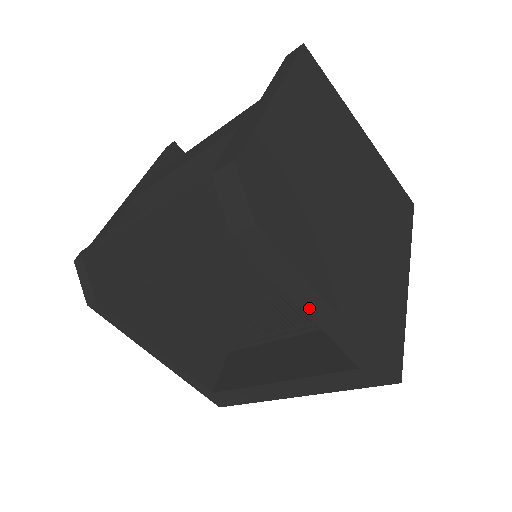
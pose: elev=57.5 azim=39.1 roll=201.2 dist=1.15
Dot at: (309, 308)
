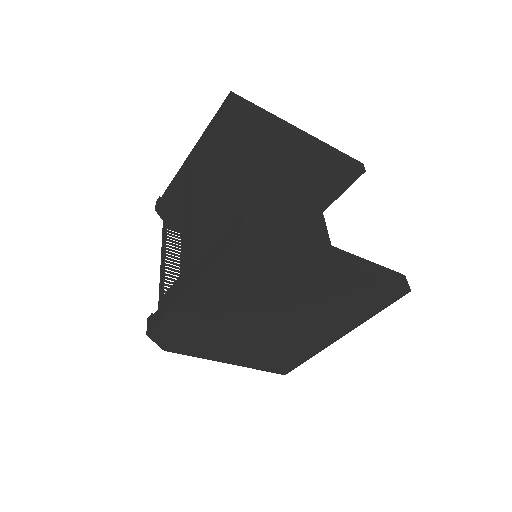
Dot at: occluded
